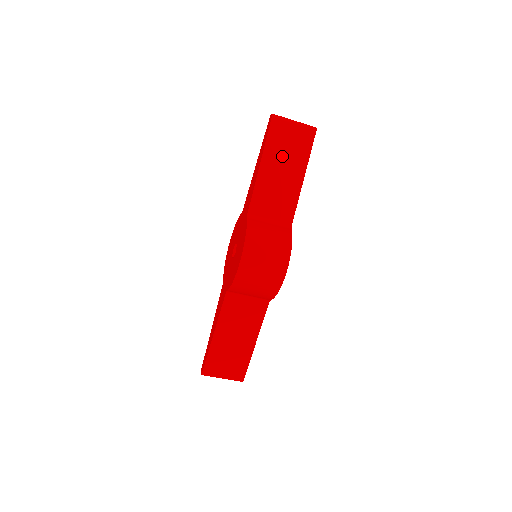
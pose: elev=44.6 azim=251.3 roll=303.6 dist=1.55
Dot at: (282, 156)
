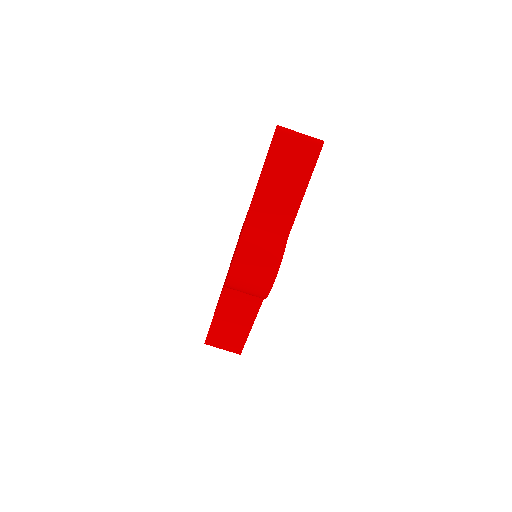
Dot at: (283, 170)
